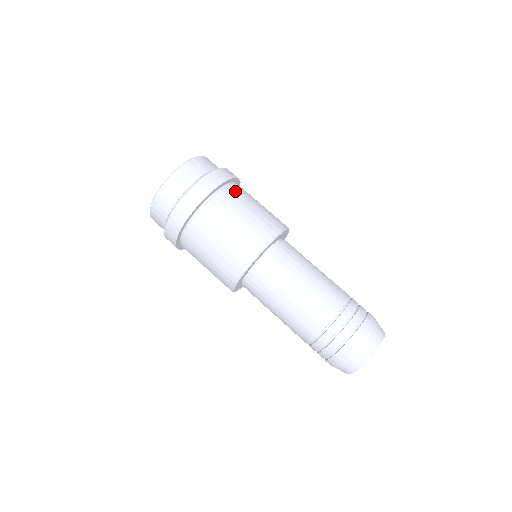
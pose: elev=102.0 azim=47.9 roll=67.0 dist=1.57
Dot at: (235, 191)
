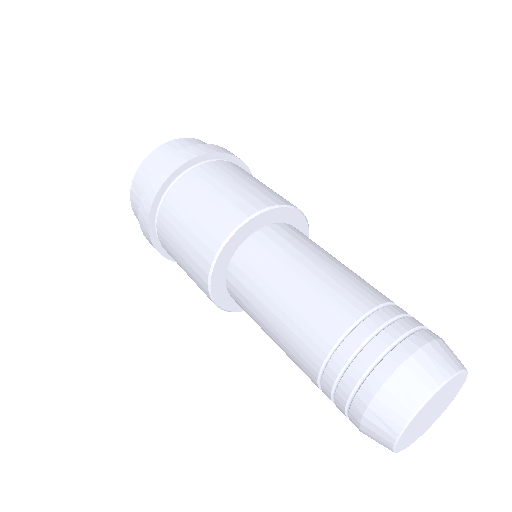
Dot at: (247, 172)
